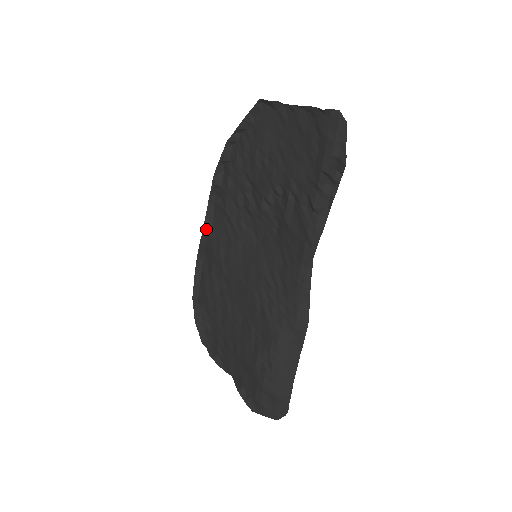
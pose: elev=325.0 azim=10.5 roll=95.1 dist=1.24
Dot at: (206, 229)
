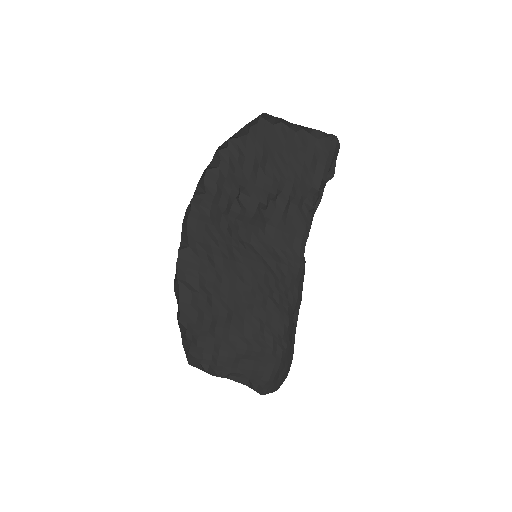
Dot at: (184, 240)
